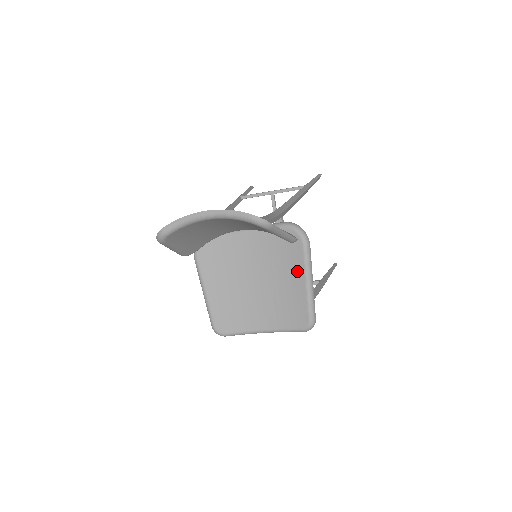
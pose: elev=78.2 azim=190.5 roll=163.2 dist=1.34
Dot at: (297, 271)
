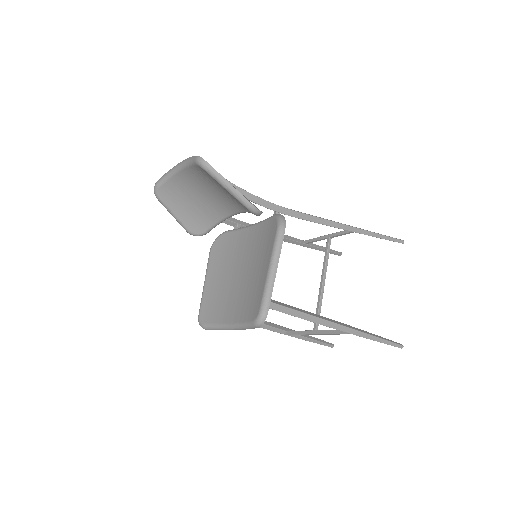
Dot at: (267, 258)
